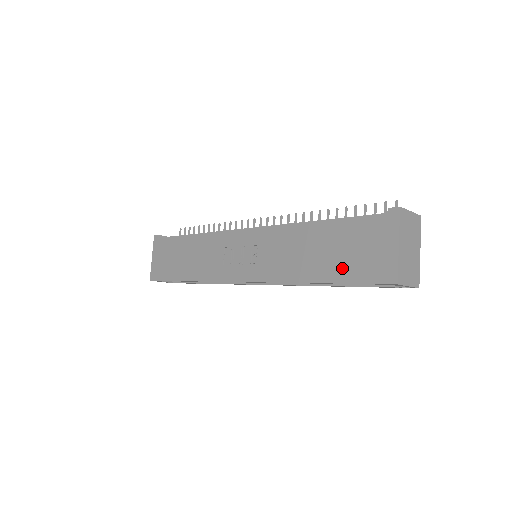
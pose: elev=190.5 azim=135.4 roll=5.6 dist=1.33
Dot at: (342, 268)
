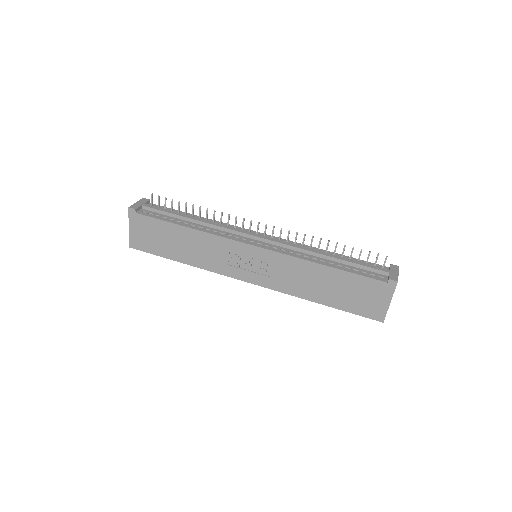
Dot at: (345, 302)
